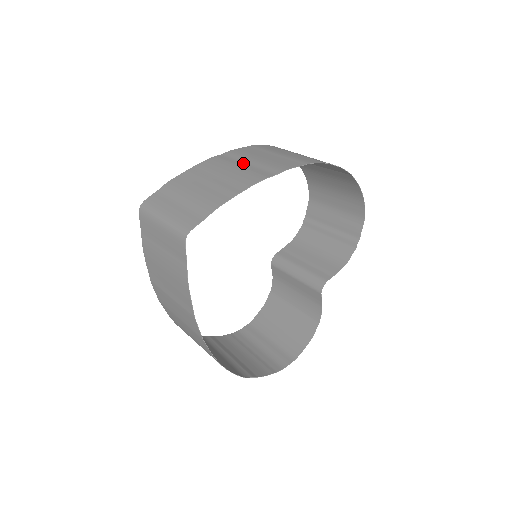
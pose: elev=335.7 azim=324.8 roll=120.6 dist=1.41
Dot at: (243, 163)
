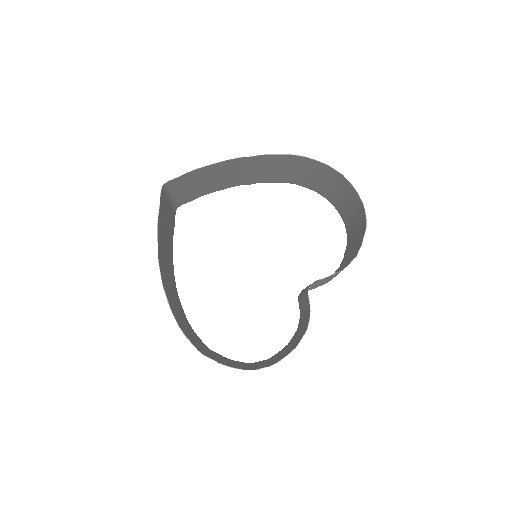
Dot at: (250, 171)
